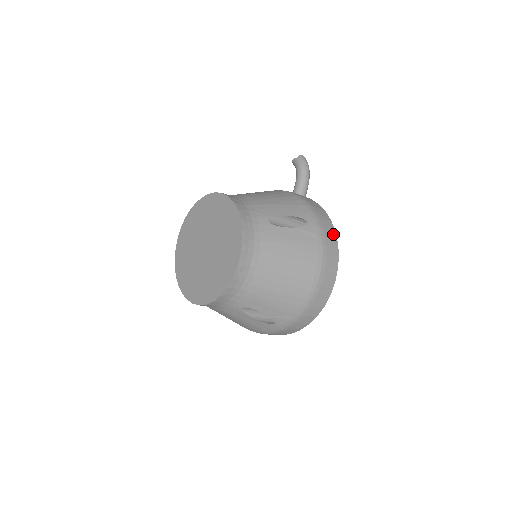
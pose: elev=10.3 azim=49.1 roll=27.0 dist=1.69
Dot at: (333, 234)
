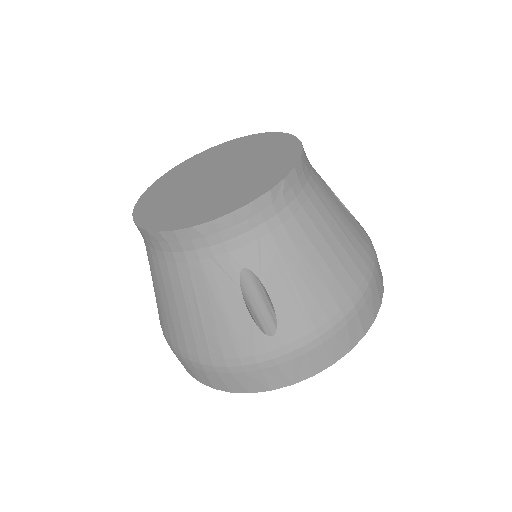
Dot at: occluded
